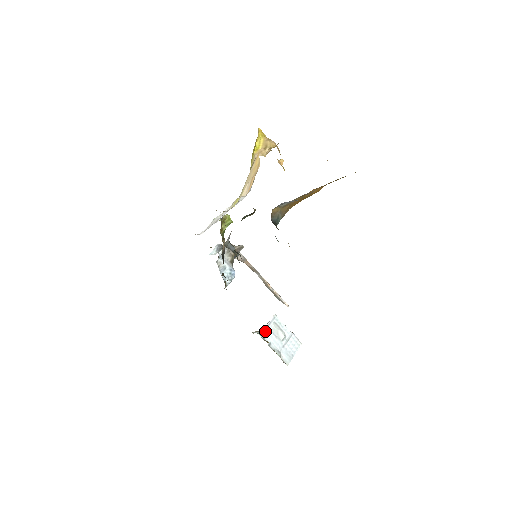
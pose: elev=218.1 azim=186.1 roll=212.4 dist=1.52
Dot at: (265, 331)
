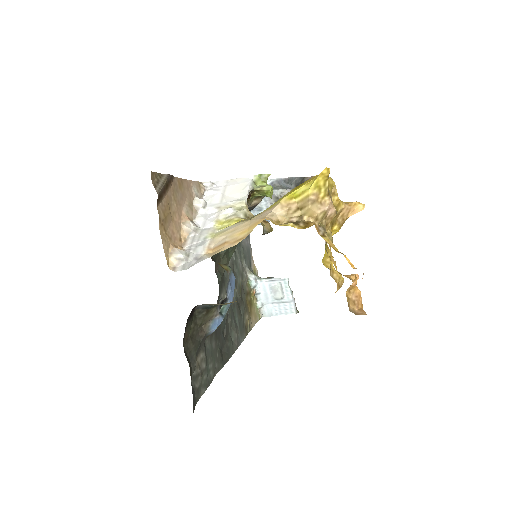
Dot at: (263, 282)
